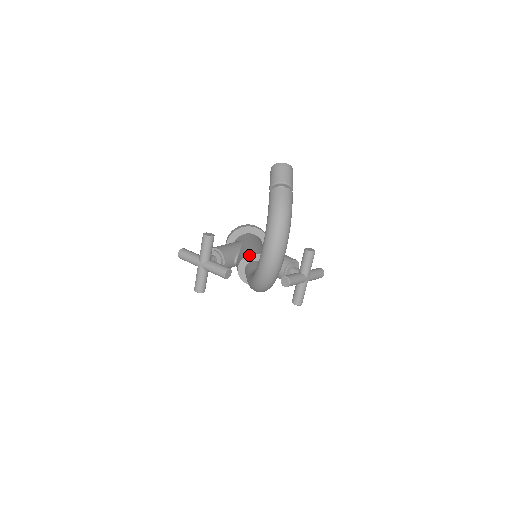
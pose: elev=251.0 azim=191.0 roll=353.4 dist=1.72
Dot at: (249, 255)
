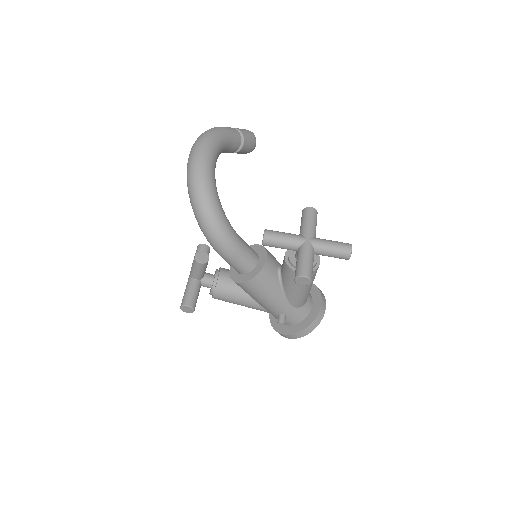
Dot at: occluded
